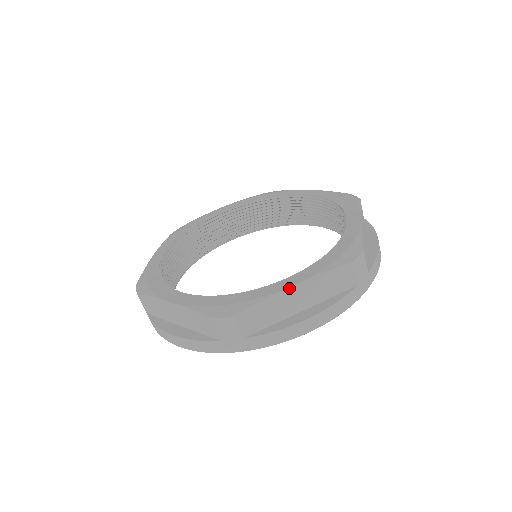
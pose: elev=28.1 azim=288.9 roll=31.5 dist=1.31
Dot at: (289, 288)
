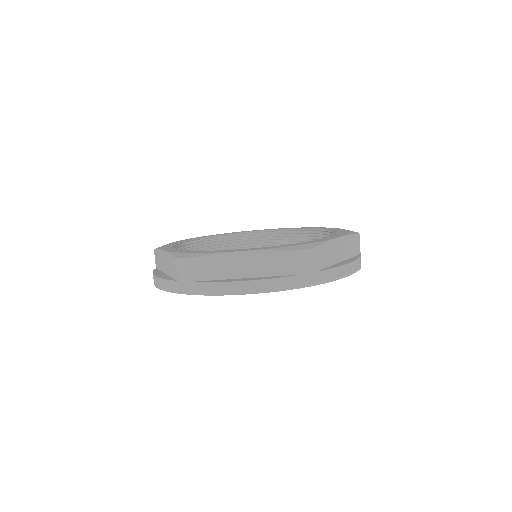
Dot at: (237, 252)
